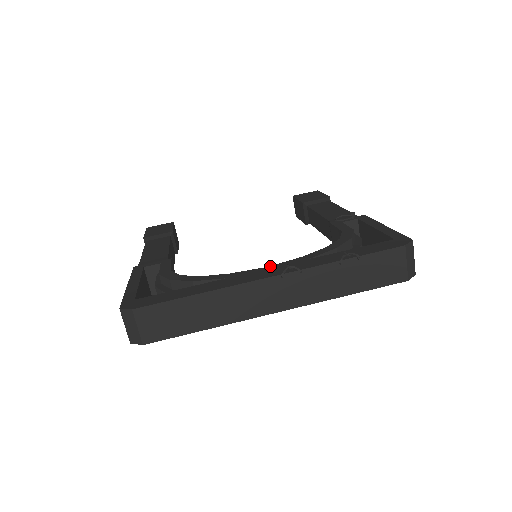
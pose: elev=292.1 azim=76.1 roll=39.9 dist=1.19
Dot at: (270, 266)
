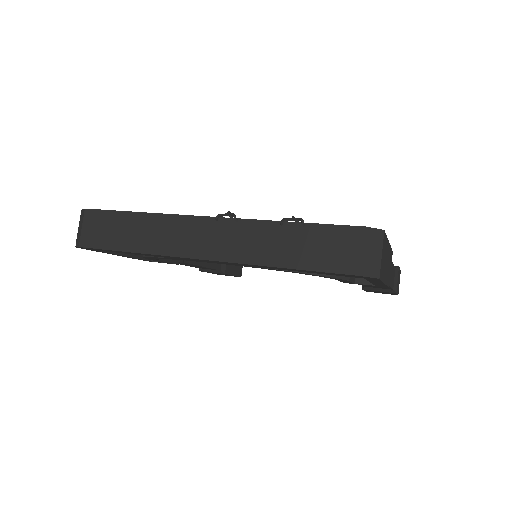
Dot at: occluded
